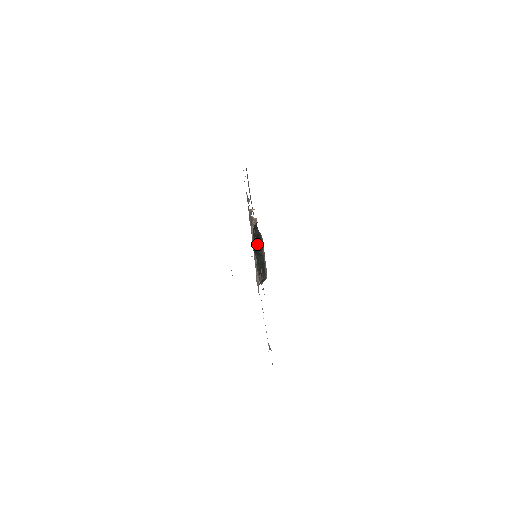
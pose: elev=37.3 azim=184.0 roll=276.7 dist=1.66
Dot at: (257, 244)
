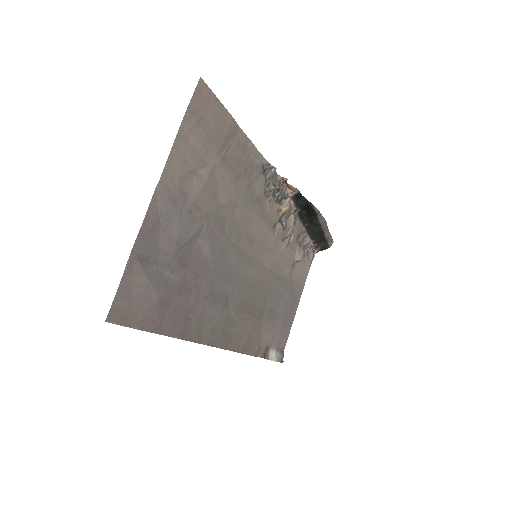
Dot at: (309, 212)
